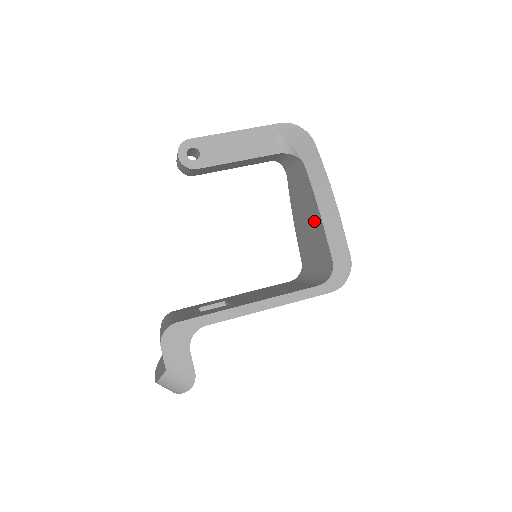
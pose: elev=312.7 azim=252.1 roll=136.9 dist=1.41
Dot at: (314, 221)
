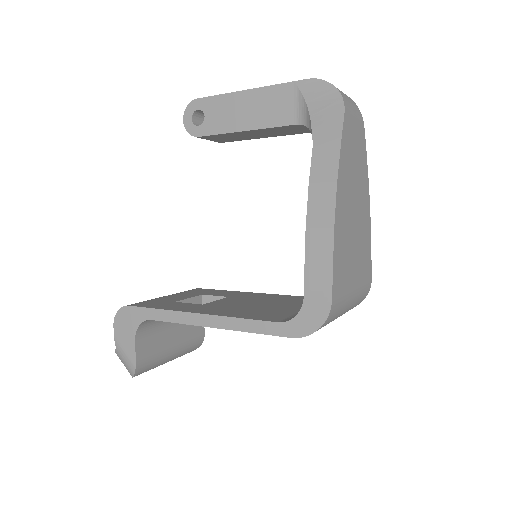
Dot at: occluded
